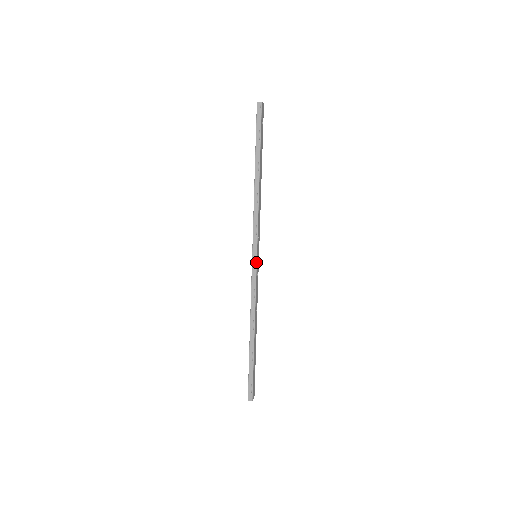
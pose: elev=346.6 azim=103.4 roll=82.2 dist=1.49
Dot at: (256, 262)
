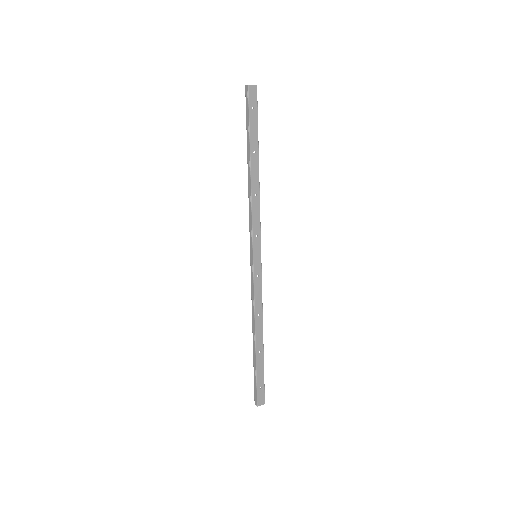
Dot at: (253, 263)
